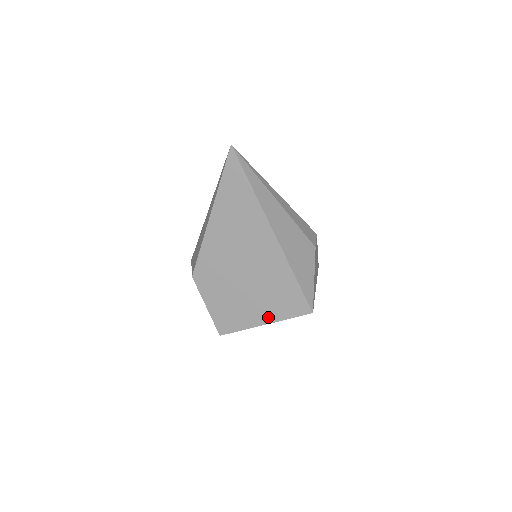
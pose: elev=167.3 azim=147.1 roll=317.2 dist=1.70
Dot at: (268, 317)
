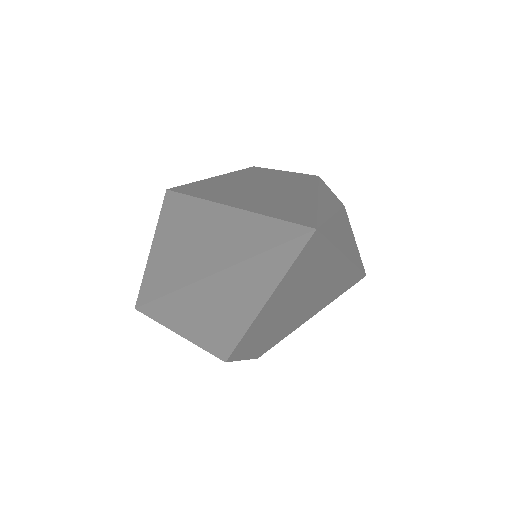
Dot at: (317, 311)
